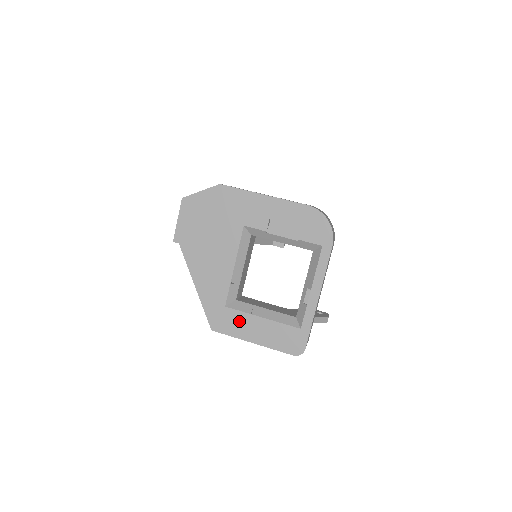
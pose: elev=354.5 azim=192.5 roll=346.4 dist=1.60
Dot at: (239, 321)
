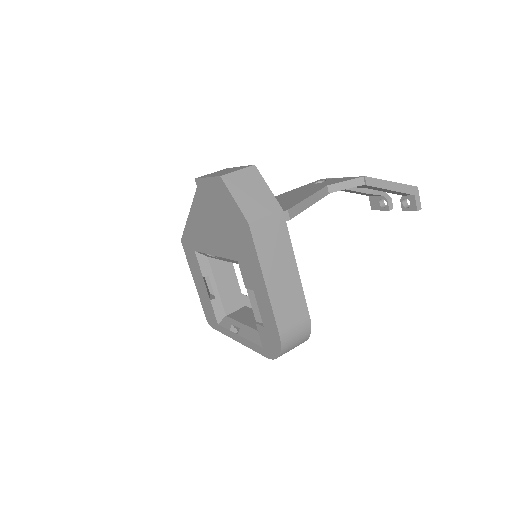
Dot at: (196, 267)
